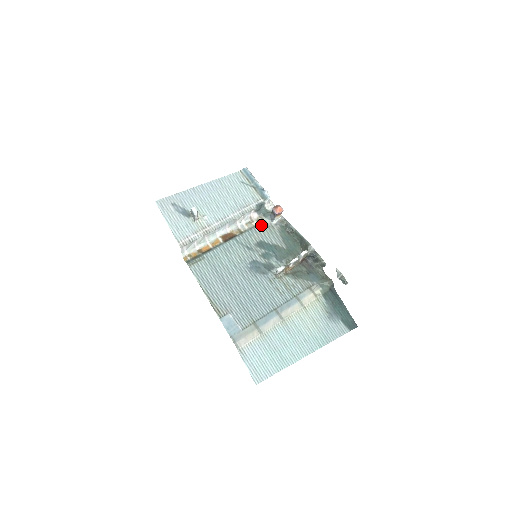
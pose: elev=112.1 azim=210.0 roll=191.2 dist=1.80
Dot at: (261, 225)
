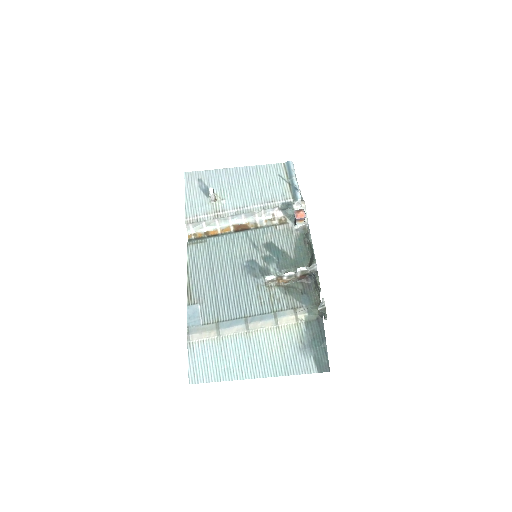
Dot at: (281, 226)
